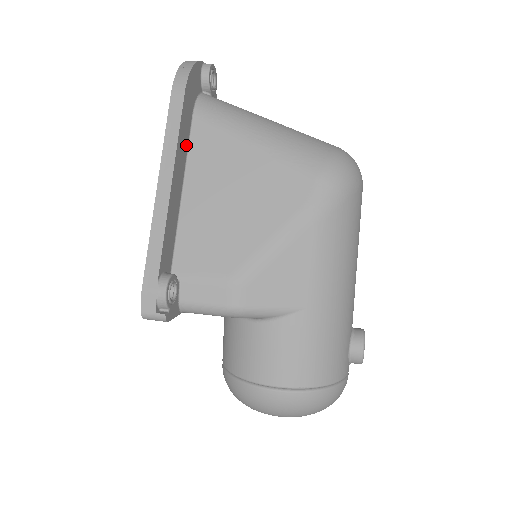
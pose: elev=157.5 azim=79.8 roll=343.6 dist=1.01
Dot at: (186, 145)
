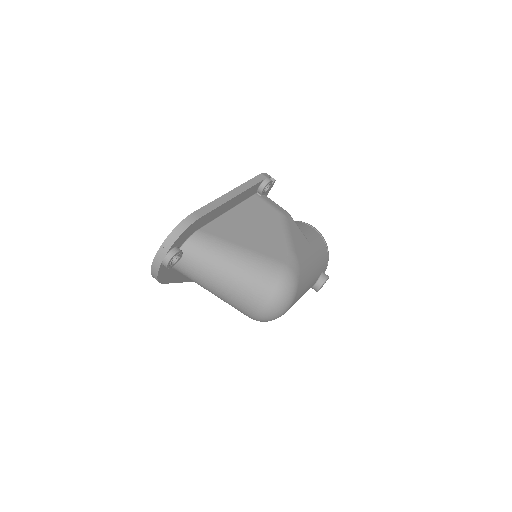
Dot at: occluded
